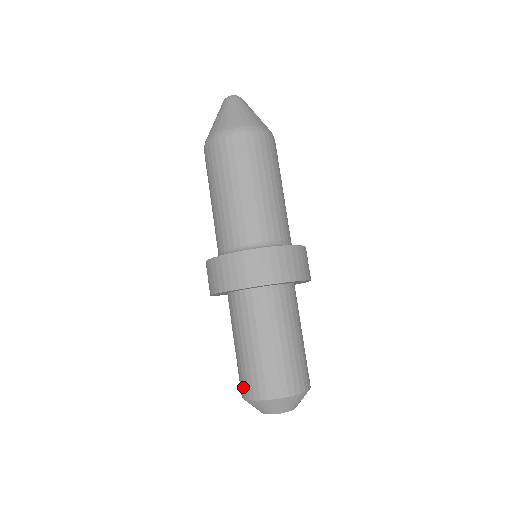
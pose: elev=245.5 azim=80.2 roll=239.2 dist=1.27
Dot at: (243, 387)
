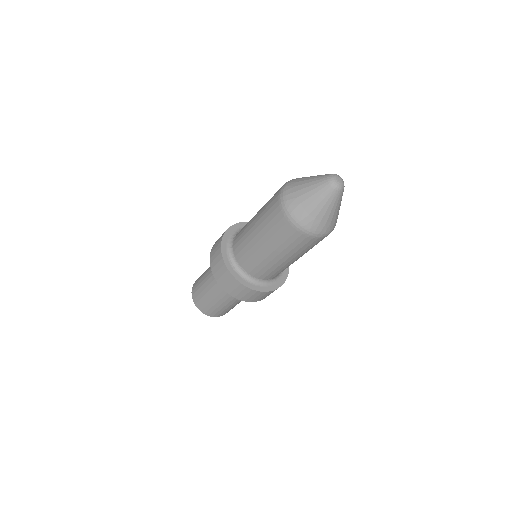
Dot at: (197, 301)
